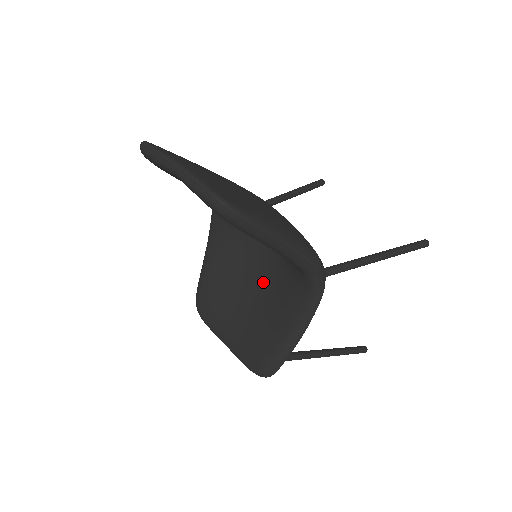
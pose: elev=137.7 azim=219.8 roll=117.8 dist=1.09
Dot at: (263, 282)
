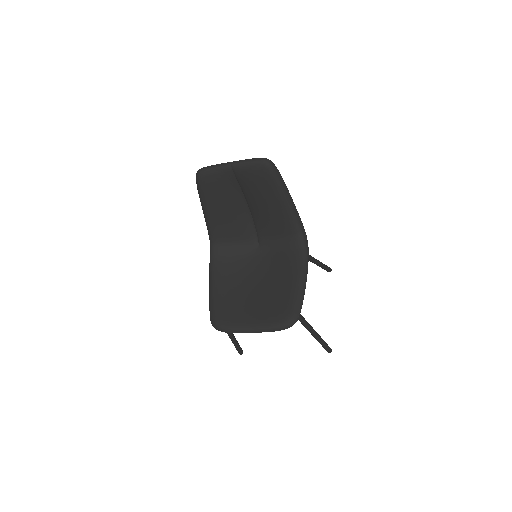
Dot at: (264, 274)
